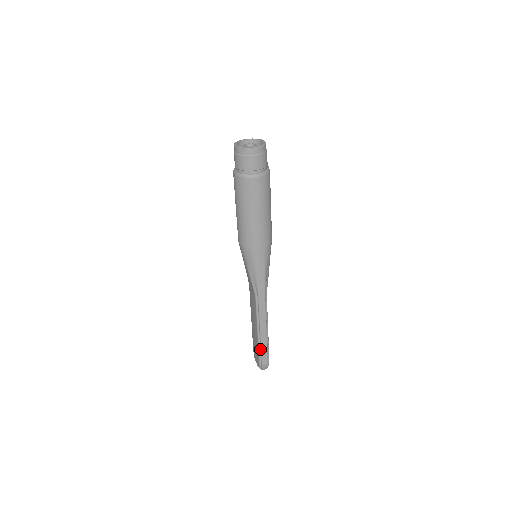
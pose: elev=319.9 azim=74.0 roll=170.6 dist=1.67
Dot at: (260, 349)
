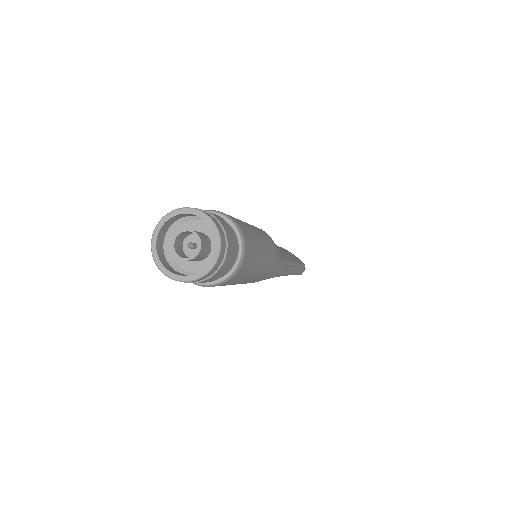
Dot at: occluded
